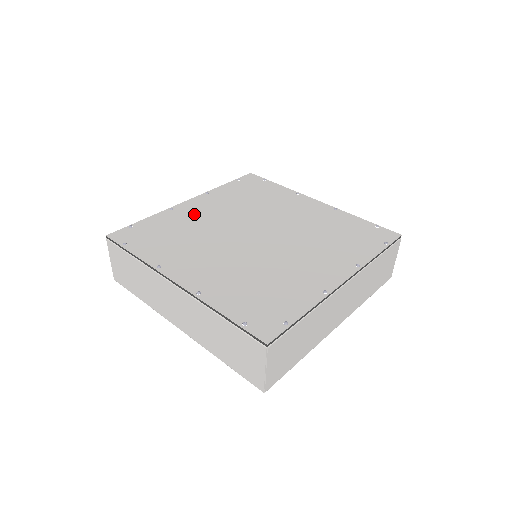
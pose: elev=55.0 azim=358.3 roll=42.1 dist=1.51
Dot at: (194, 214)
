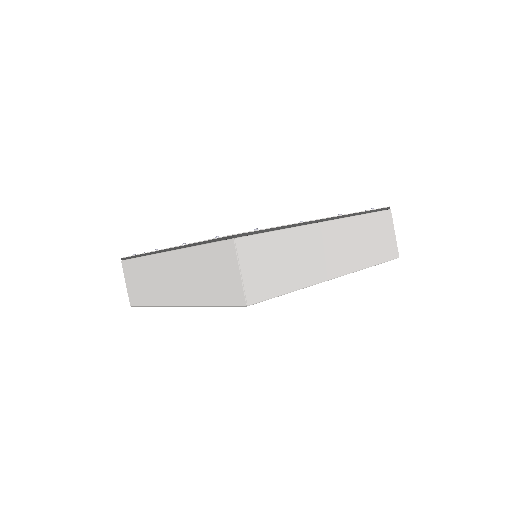
Dot at: occluded
